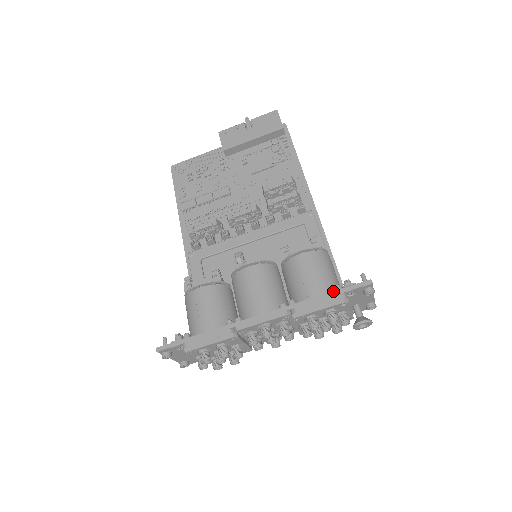
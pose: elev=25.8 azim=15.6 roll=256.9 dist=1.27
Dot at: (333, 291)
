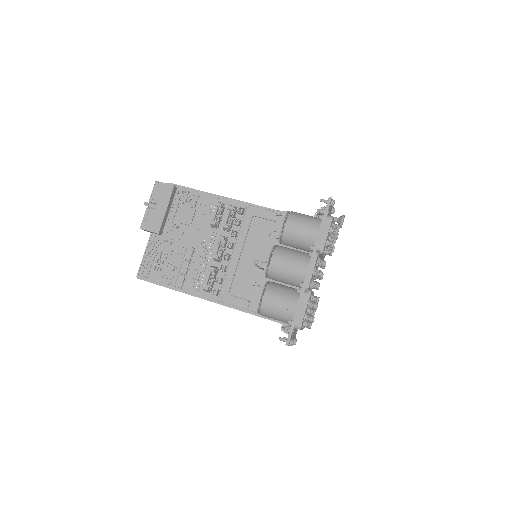
Dot at: (322, 221)
